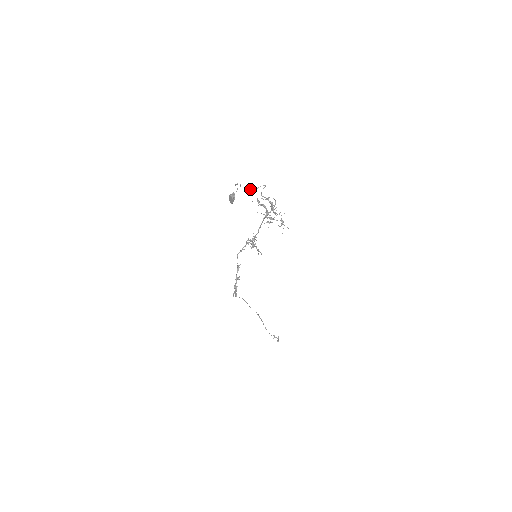
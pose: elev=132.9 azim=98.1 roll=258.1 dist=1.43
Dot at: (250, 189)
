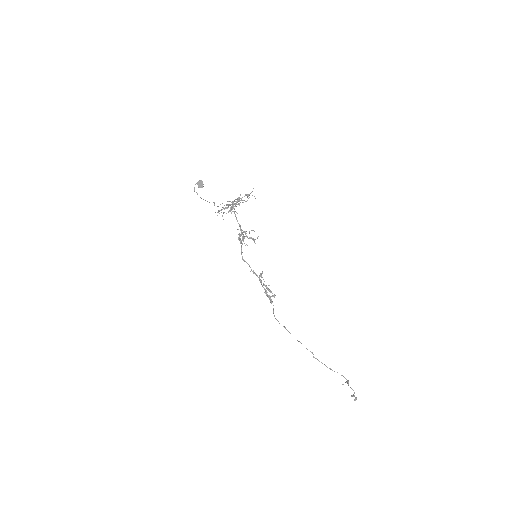
Dot at: occluded
